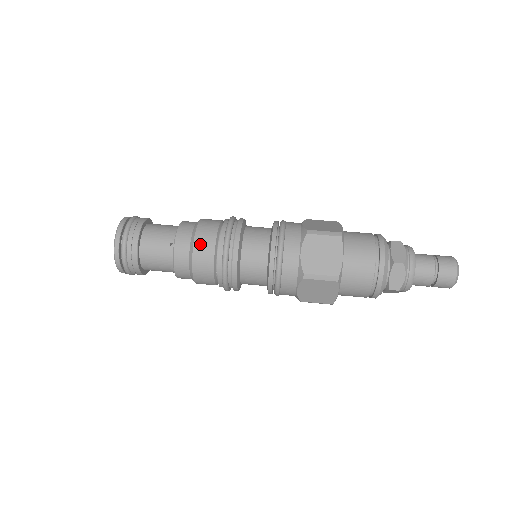
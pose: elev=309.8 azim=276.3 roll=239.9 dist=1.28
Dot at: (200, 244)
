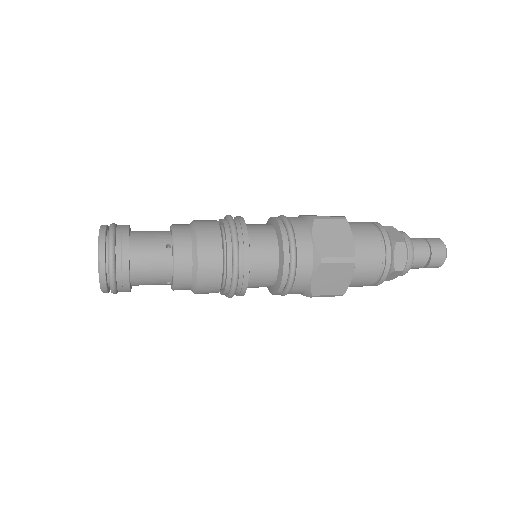
Dot at: (204, 240)
